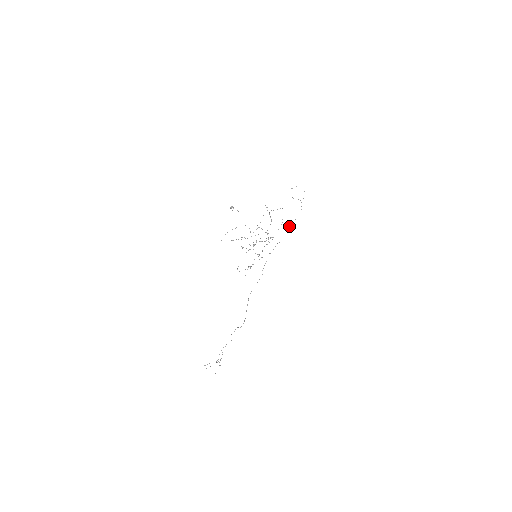
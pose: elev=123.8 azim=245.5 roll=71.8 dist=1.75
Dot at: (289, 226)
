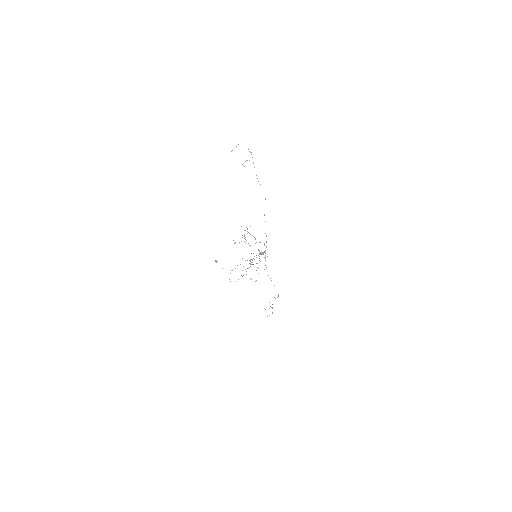
Dot at: occluded
